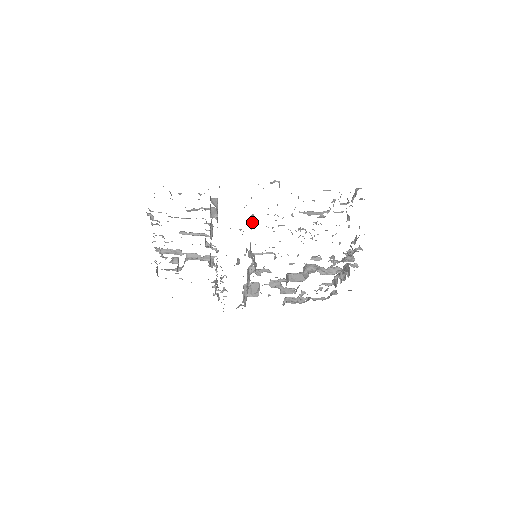
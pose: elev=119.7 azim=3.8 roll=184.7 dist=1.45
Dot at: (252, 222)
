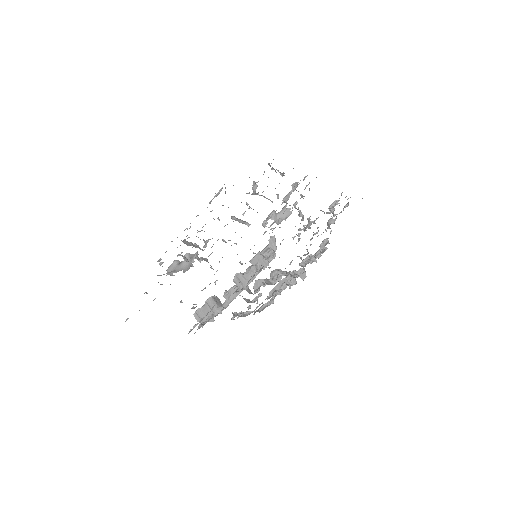
Dot at: (282, 216)
